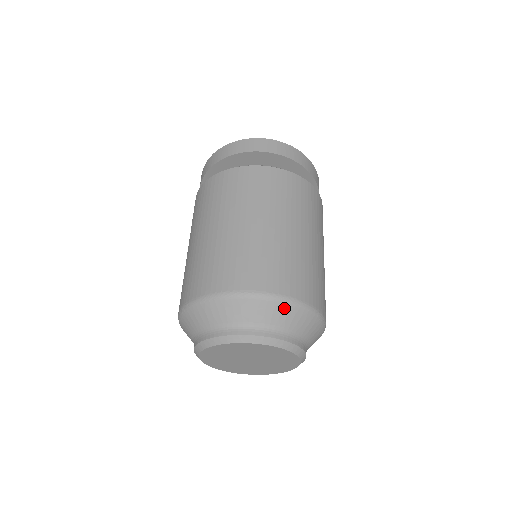
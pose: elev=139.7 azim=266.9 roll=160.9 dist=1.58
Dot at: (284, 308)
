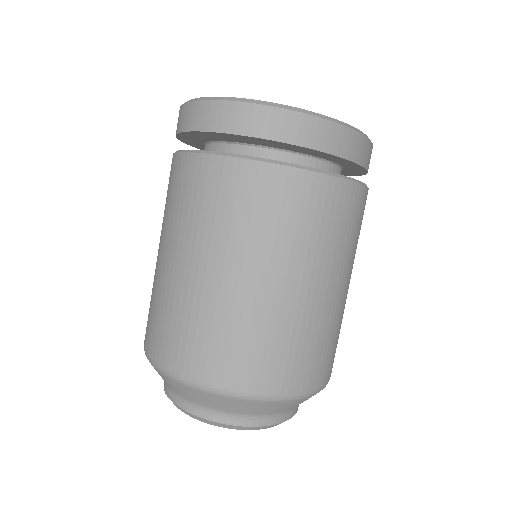
Dot at: (240, 402)
